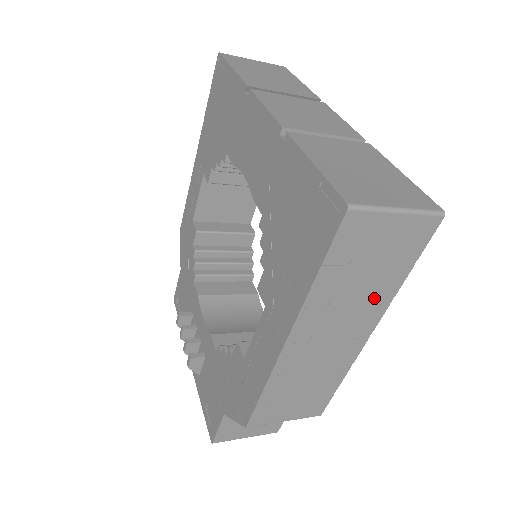
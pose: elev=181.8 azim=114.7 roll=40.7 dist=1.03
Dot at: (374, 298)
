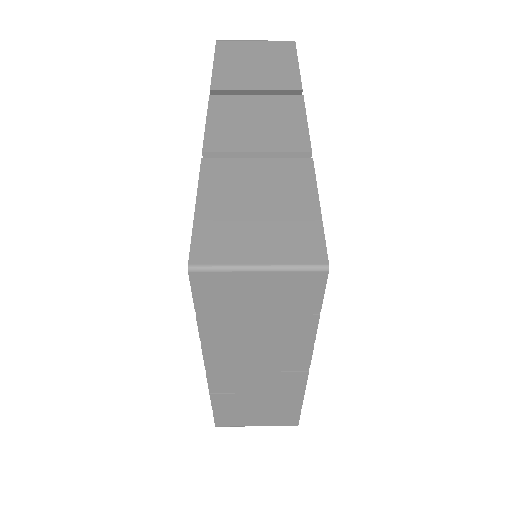
Dot at: (287, 340)
